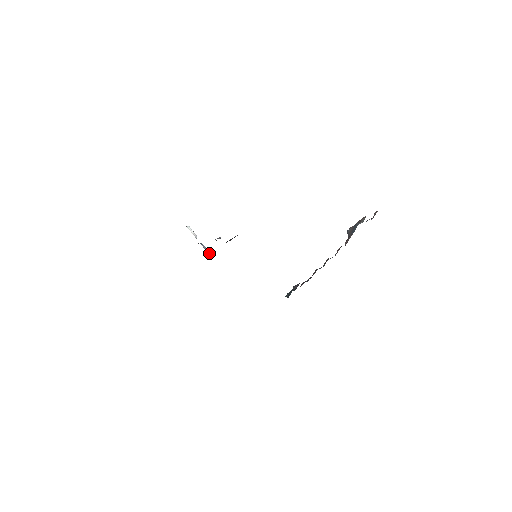
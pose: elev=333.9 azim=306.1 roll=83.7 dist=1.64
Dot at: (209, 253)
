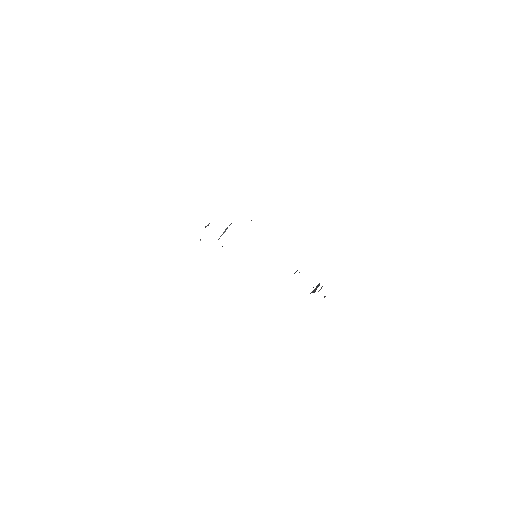
Dot at: occluded
